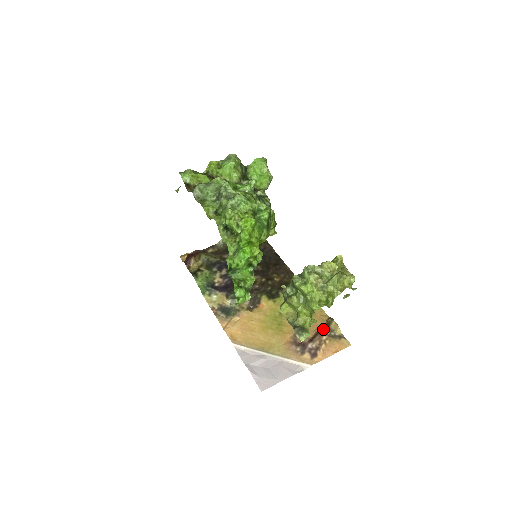
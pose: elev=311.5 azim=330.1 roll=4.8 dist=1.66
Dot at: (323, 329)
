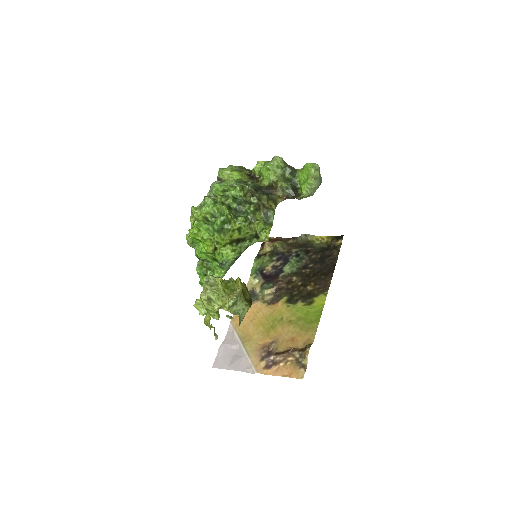
Dot at: (296, 351)
